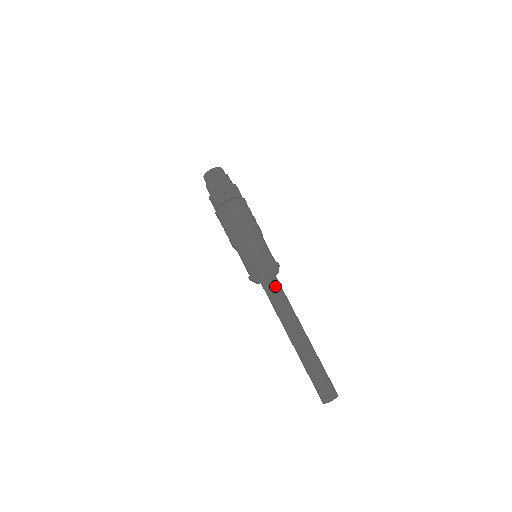
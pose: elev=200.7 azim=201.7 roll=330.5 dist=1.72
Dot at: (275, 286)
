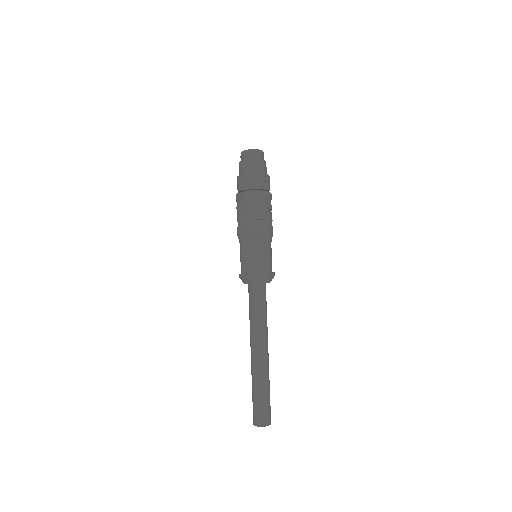
Dot at: (265, 294)
